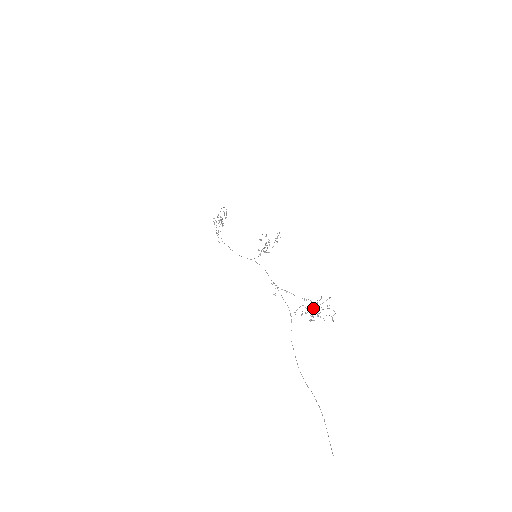
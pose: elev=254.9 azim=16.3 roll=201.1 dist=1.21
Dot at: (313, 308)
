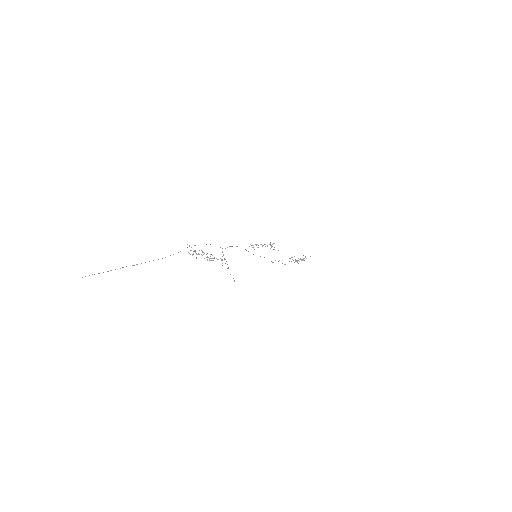
Dot at: occluded
